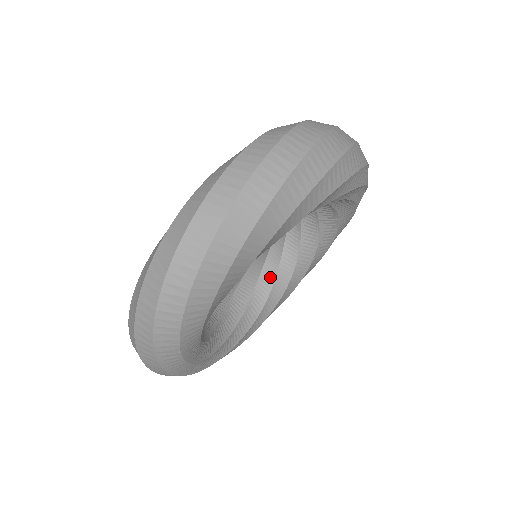
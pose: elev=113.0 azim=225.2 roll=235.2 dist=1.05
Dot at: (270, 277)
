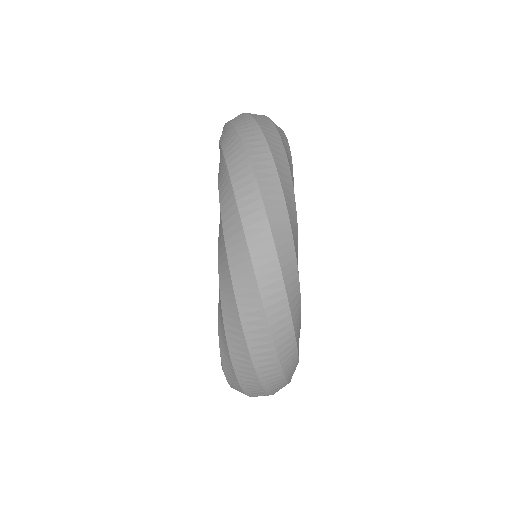
Dot at: occluded
